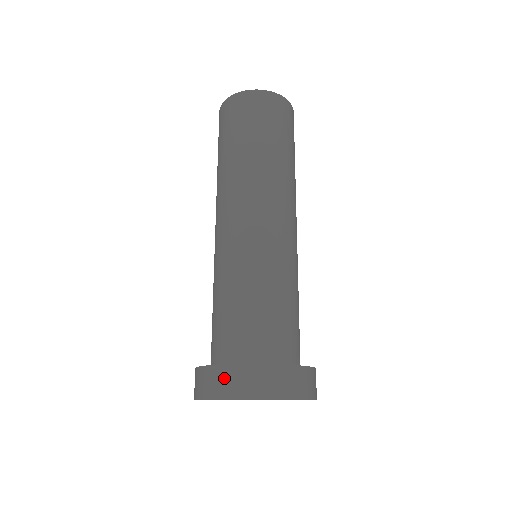
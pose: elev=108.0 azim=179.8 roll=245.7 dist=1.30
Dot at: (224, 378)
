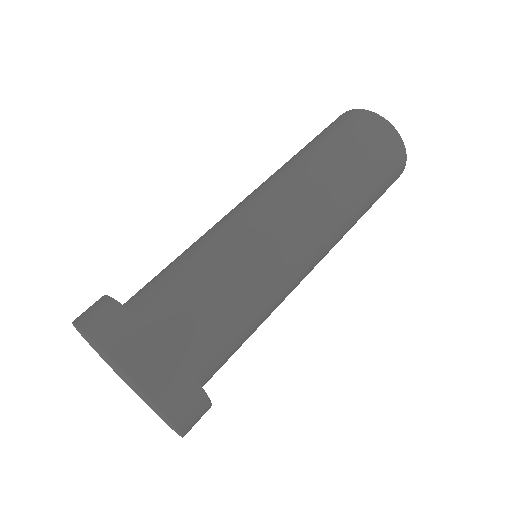
Dot at: occluded
